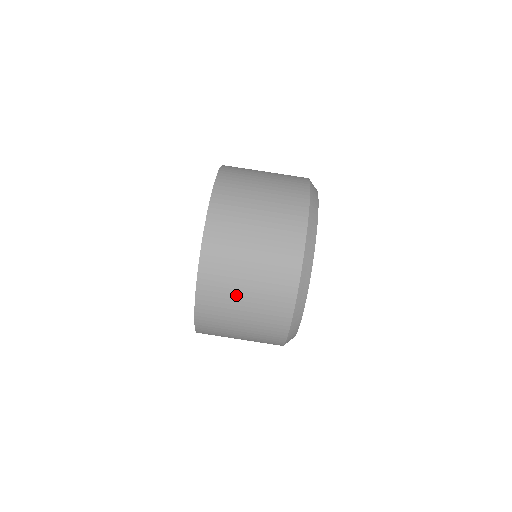
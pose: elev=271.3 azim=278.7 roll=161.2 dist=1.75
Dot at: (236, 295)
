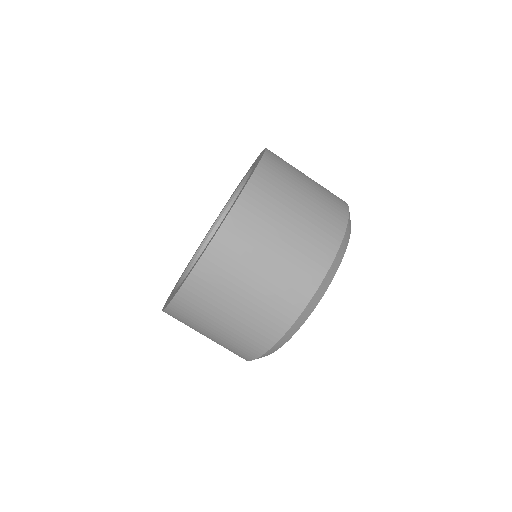
Dot at: (207, 325)
